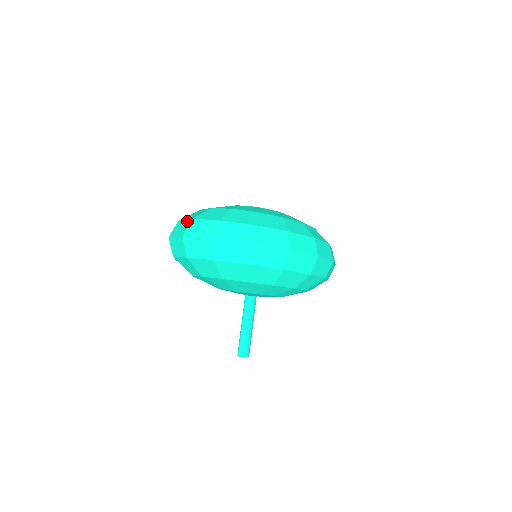
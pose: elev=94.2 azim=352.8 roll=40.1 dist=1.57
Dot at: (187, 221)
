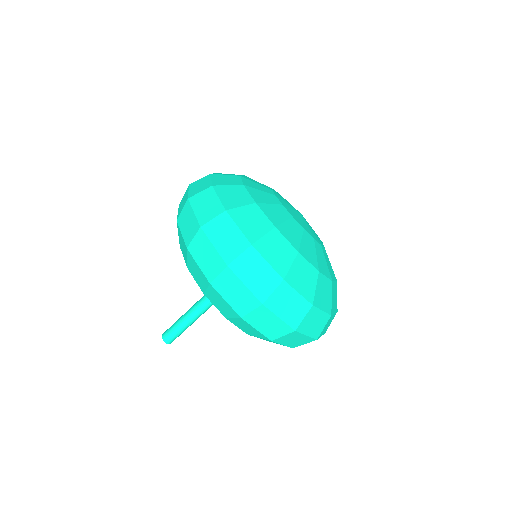
Dot at: (274, 275)
